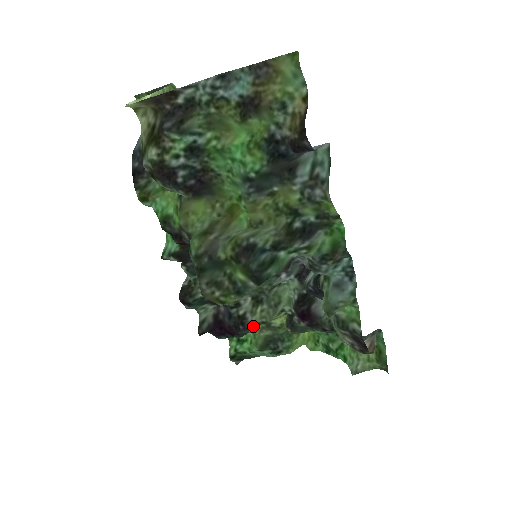
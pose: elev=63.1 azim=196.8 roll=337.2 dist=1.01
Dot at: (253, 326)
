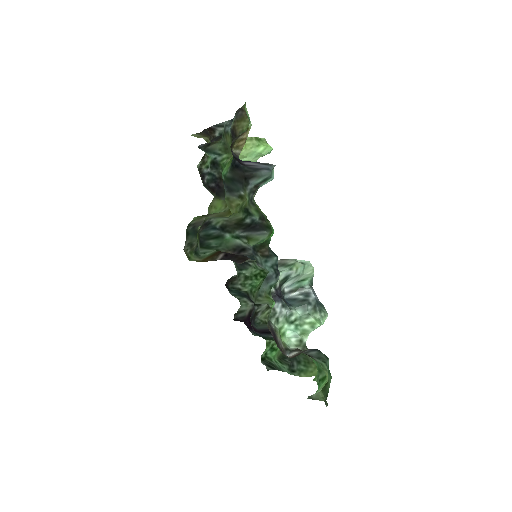
Dot at: (259, 323)
